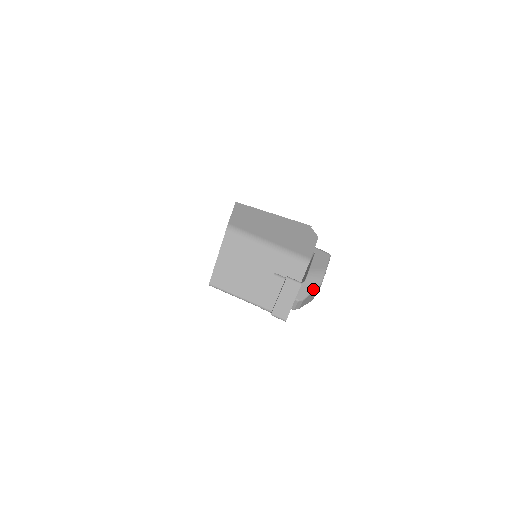
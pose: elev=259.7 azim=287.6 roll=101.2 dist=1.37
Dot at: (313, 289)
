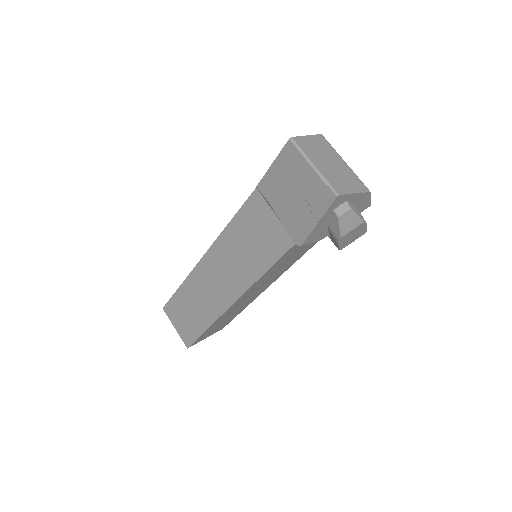
Dot at: (358, 215)
